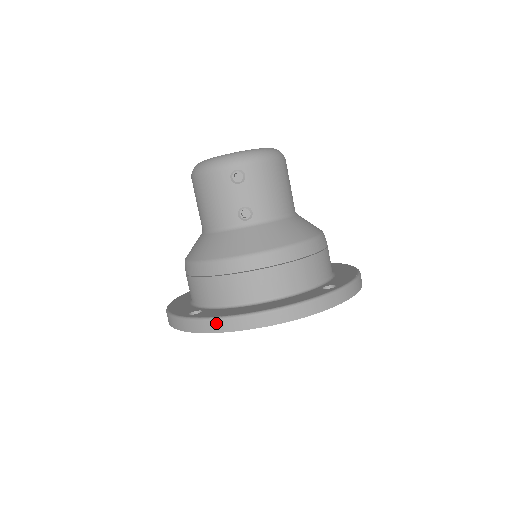
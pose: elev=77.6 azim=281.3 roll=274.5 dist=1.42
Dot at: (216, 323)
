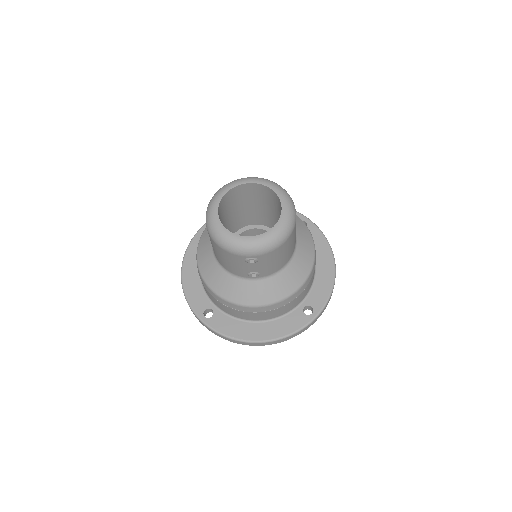
Dot at: (225, 338)
